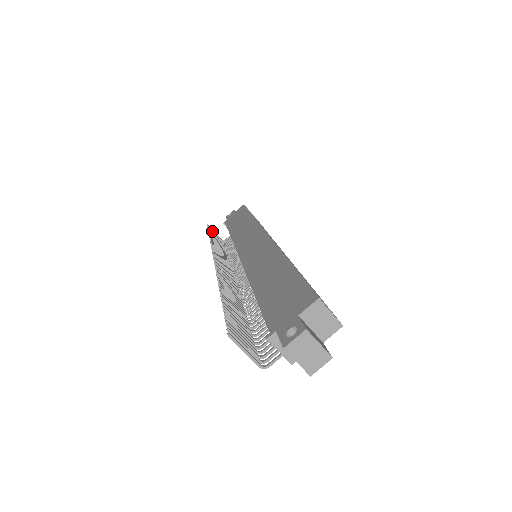
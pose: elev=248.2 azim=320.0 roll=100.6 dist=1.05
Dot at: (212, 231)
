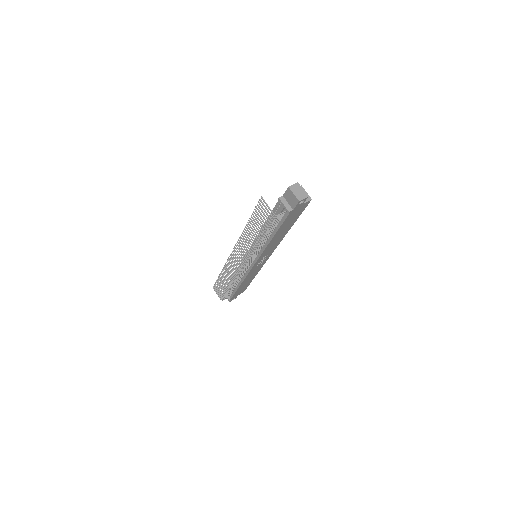
Dot at: (217, 287)
